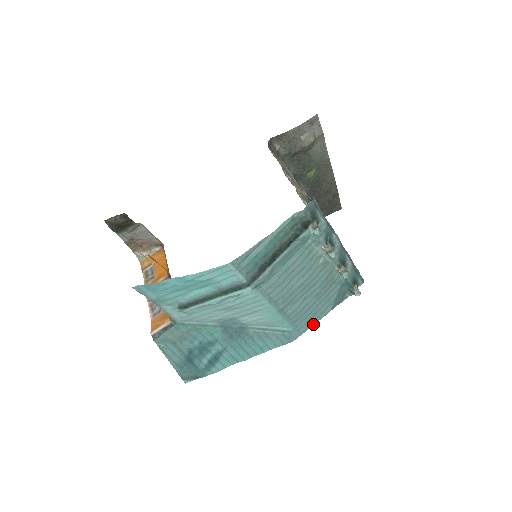
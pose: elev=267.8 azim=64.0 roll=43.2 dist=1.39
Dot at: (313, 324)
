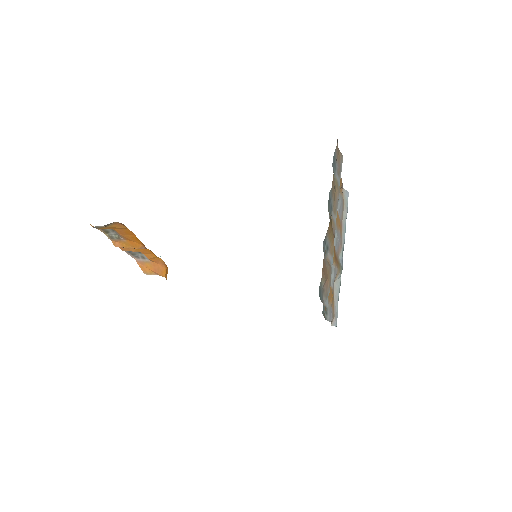
Dot at: occluded
